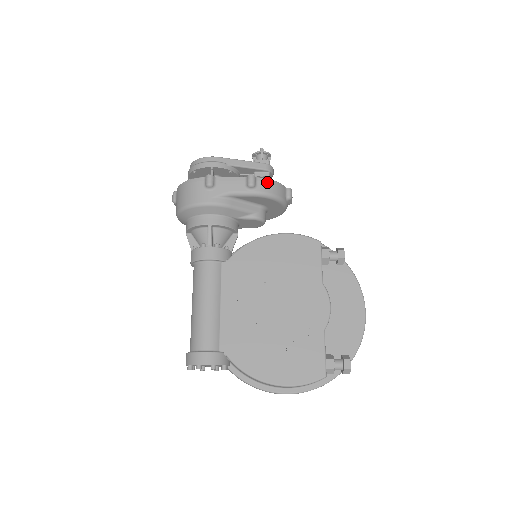
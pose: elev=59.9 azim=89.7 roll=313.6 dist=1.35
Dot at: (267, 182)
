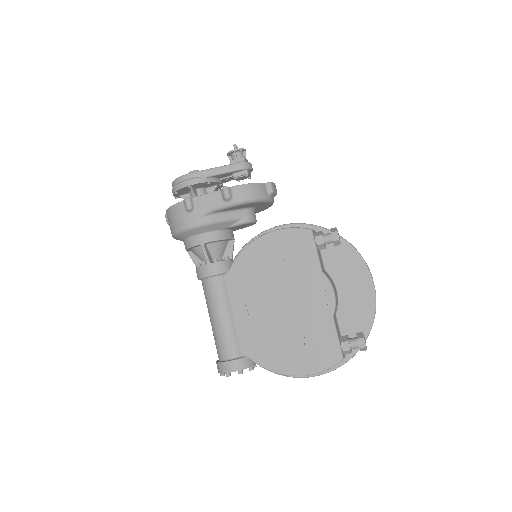
Dot at: (242, 188)
